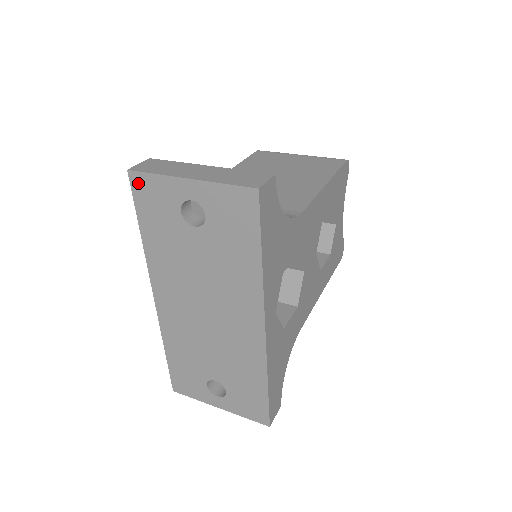
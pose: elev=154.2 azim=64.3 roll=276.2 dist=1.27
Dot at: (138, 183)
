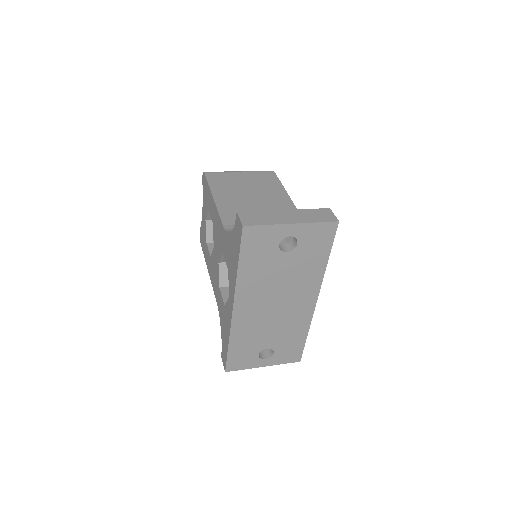
Dot at: (249, 233)
